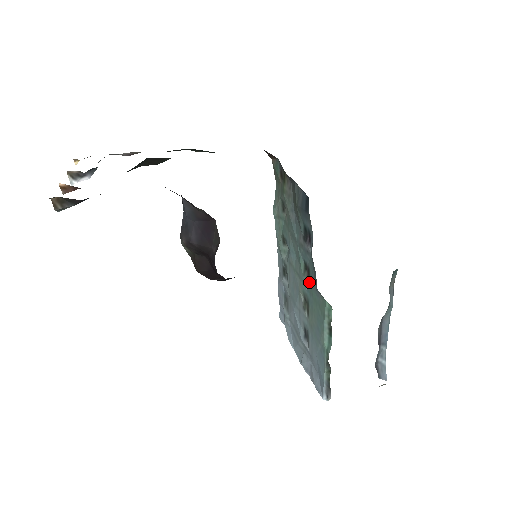
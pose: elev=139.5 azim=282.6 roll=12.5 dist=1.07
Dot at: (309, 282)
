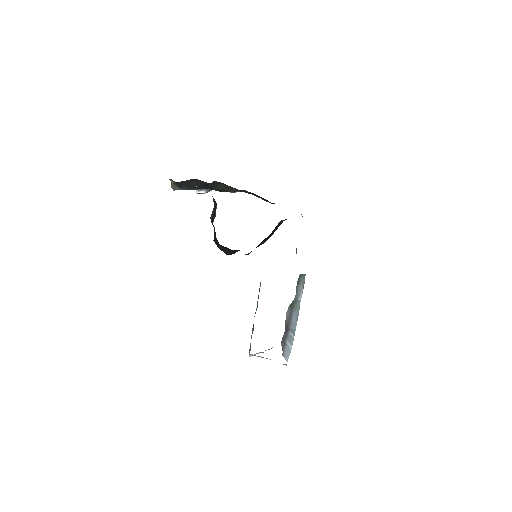
Dot at: occluded
